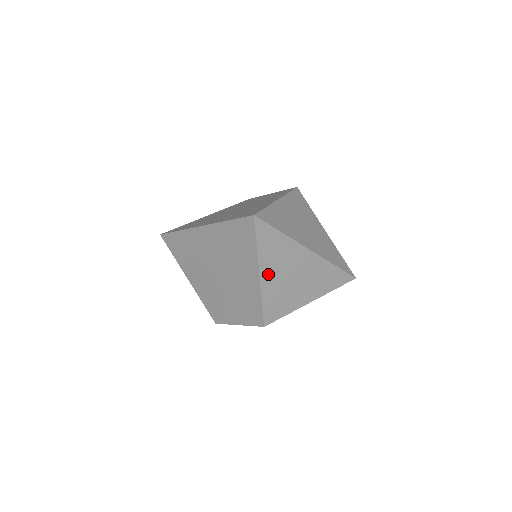
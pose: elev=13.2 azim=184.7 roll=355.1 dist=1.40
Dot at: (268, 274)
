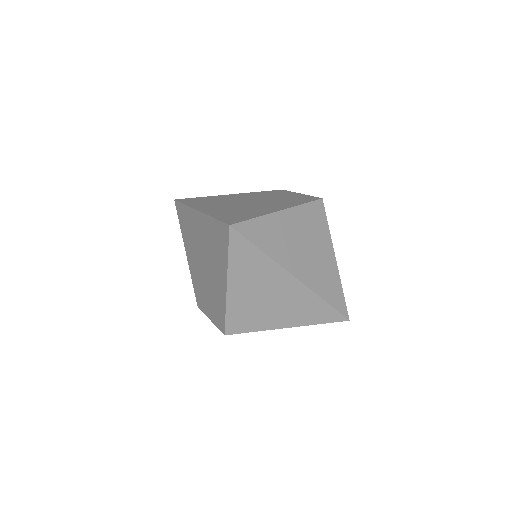
Dot at: (238, 287)
